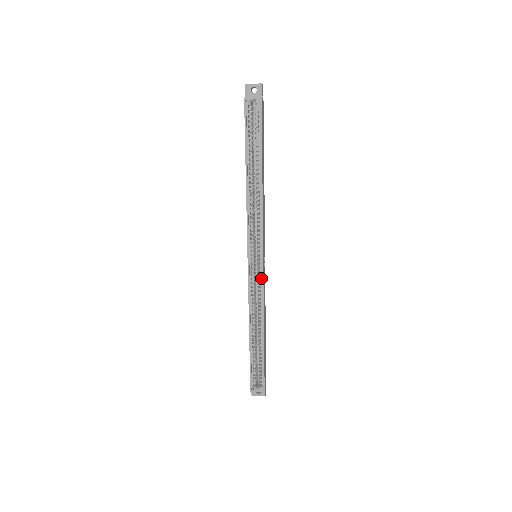
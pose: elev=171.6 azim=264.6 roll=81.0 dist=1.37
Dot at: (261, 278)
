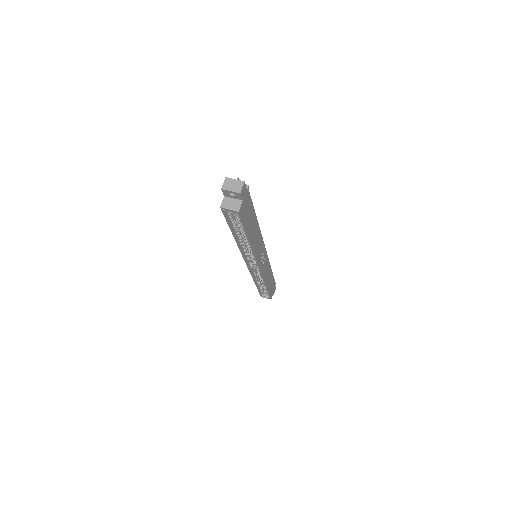
Dot at: (260, 272)
